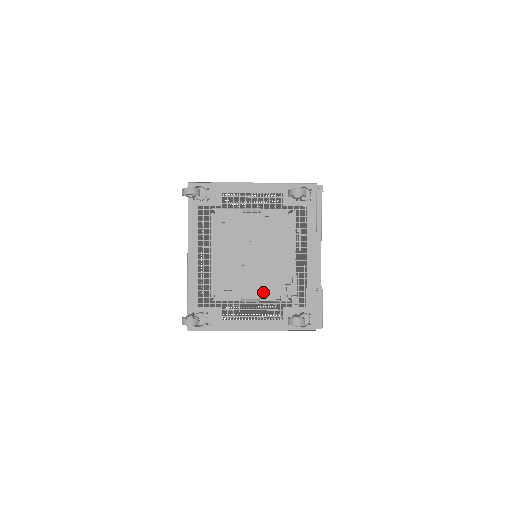
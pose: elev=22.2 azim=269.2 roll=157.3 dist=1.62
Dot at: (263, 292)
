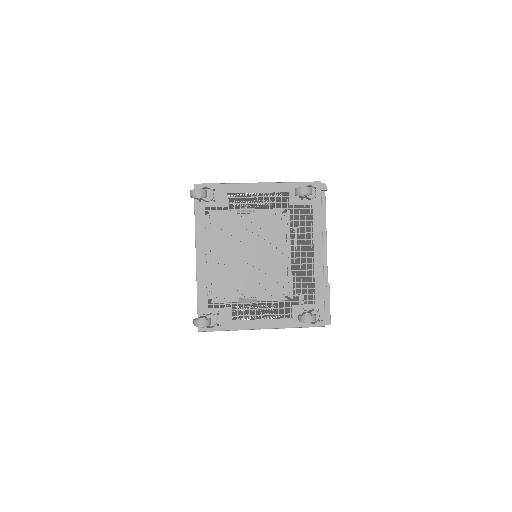
Dot at: (259, 292)
